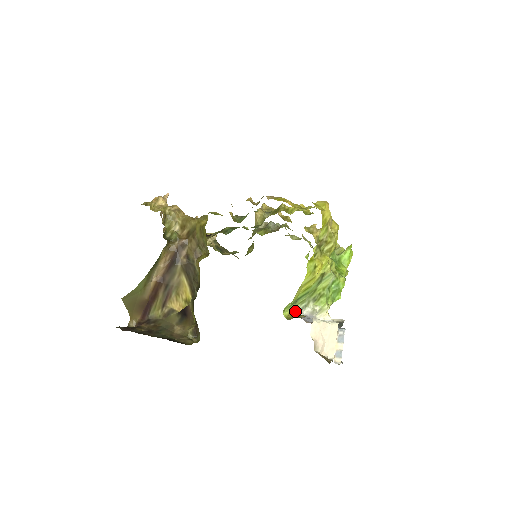
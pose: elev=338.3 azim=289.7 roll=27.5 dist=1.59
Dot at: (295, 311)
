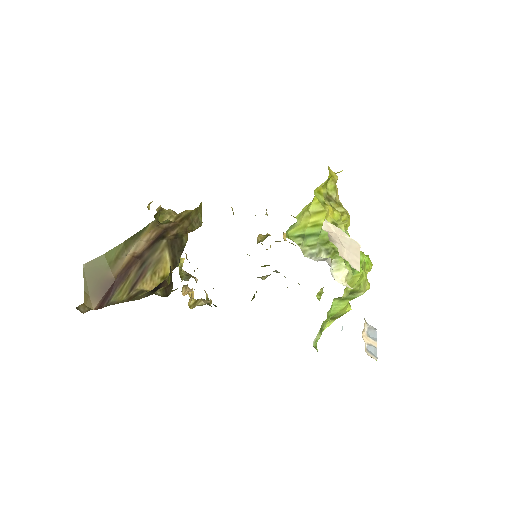
Dot at: (303, 252)
